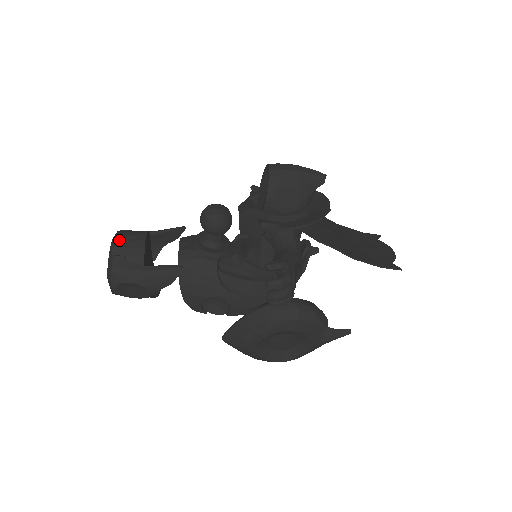
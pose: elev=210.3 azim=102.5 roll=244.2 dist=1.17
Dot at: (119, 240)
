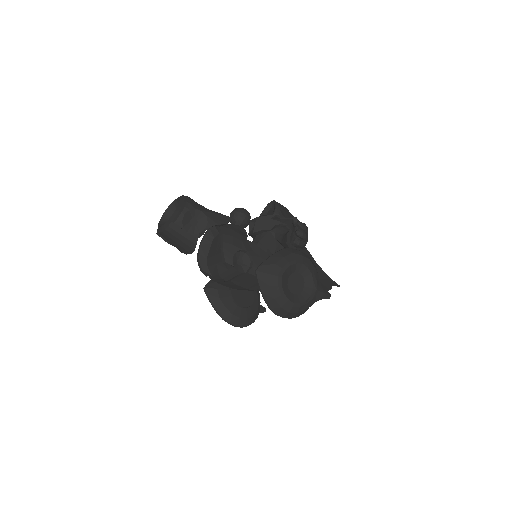
Dot at: occluded
